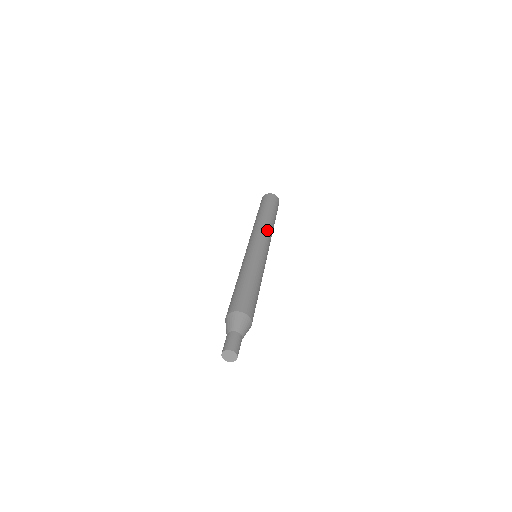
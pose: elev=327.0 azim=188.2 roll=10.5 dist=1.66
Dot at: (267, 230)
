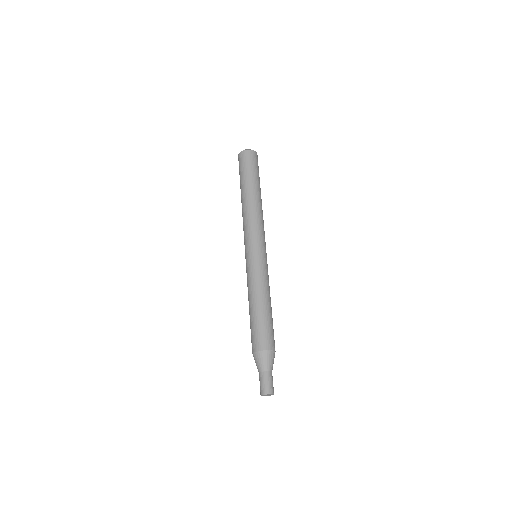
Dot at: (257, 219)
